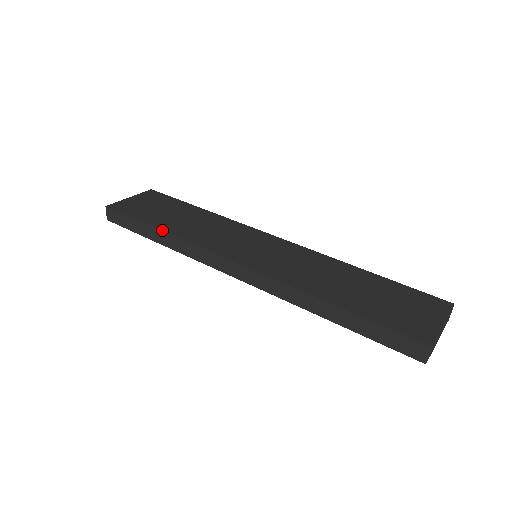
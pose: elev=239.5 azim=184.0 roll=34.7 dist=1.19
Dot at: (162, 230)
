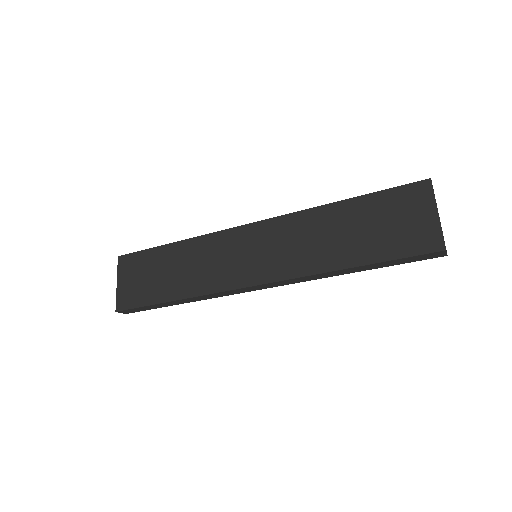
Dot at: (177, 300)
